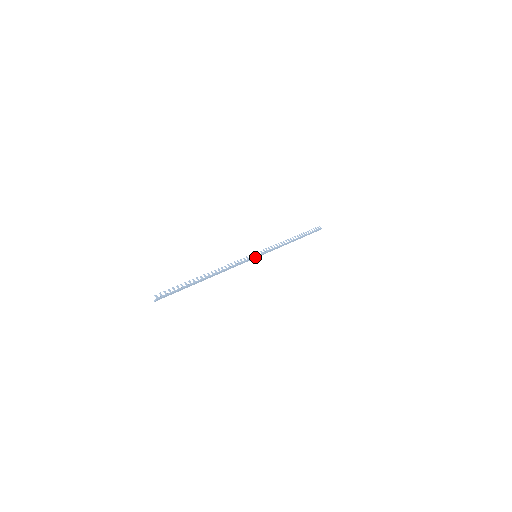
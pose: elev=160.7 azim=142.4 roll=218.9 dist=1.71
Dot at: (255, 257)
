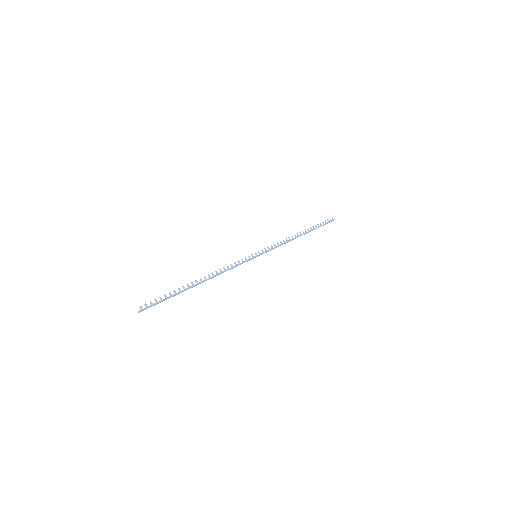
Dot at: (255, 257)
